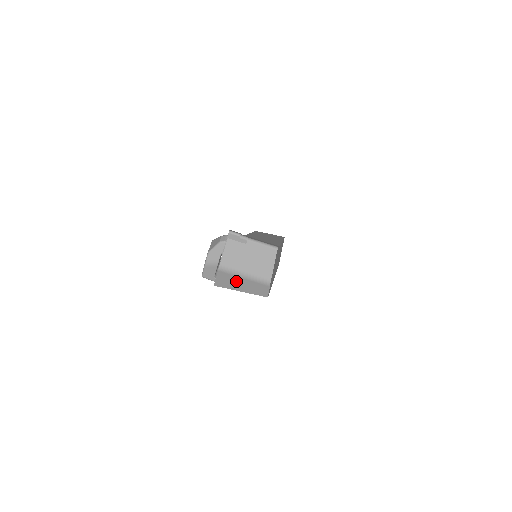
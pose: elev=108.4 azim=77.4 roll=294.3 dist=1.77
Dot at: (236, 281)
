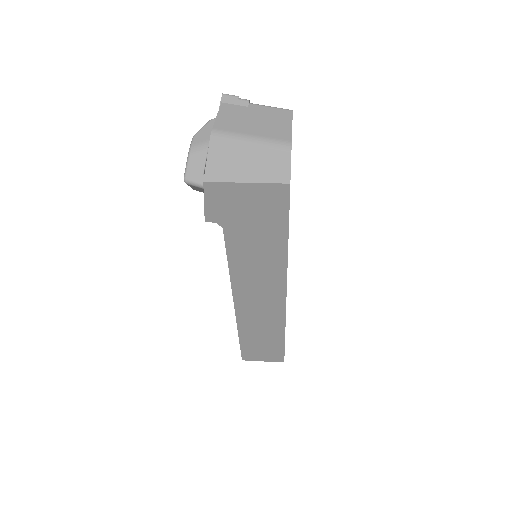
Dot at: (238, 157)
